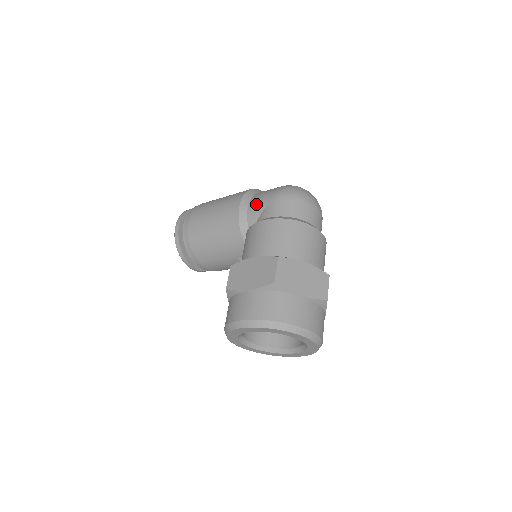
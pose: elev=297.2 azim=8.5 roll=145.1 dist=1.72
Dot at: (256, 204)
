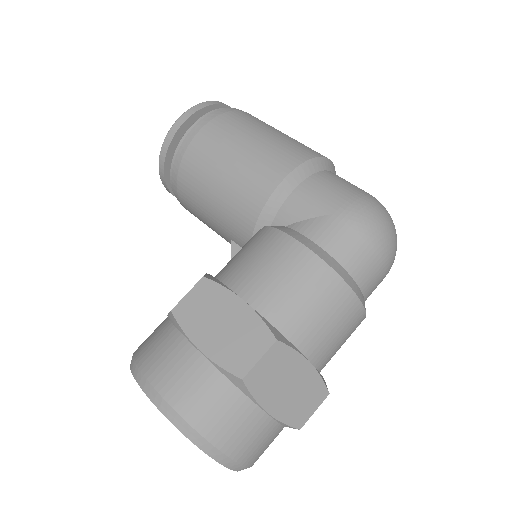
Dot at: (309, 196)
